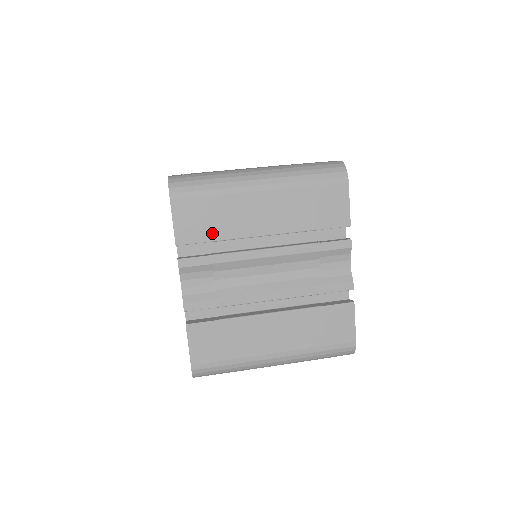
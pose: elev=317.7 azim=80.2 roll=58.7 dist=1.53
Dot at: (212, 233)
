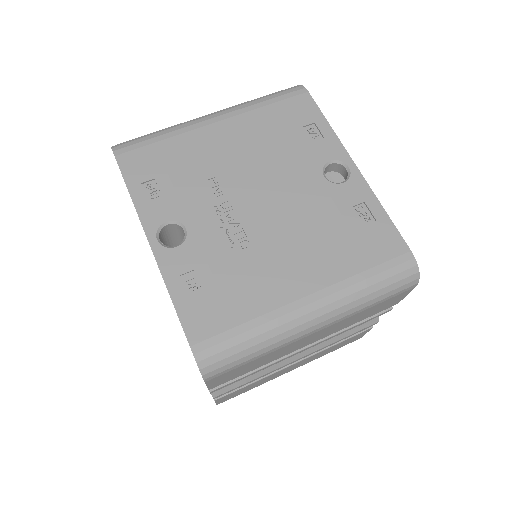
Dot at: (251, 370)
